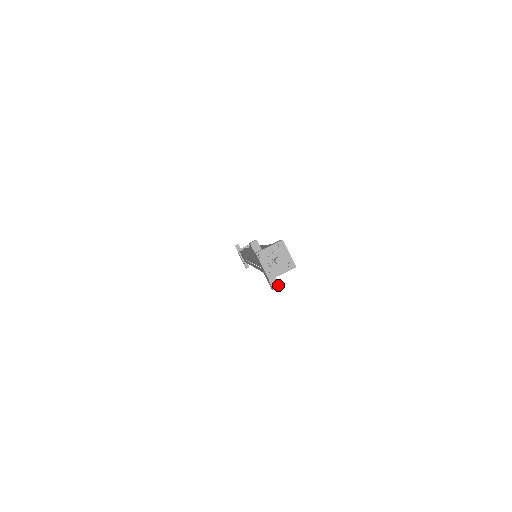
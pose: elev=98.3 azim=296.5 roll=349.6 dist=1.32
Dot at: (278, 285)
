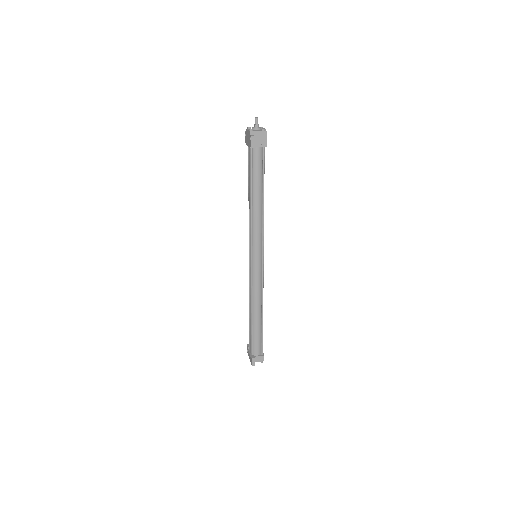
Dot at: (254, 135)
